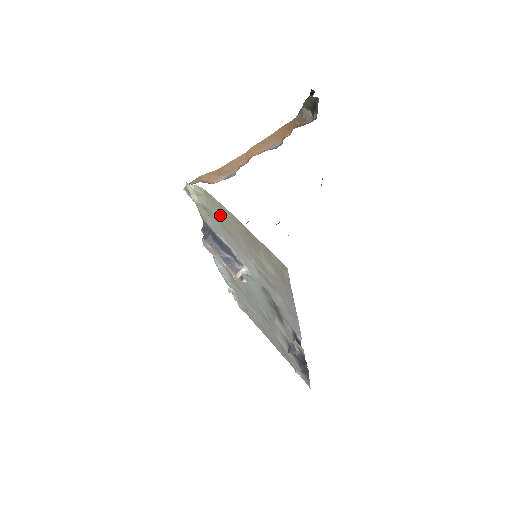
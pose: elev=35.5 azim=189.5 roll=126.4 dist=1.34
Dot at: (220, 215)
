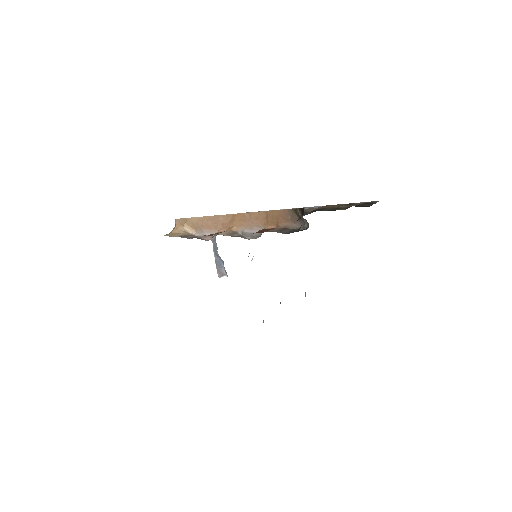
Dot at: occluded
